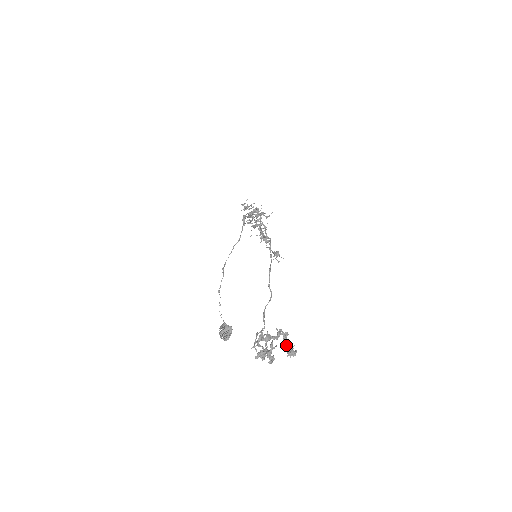
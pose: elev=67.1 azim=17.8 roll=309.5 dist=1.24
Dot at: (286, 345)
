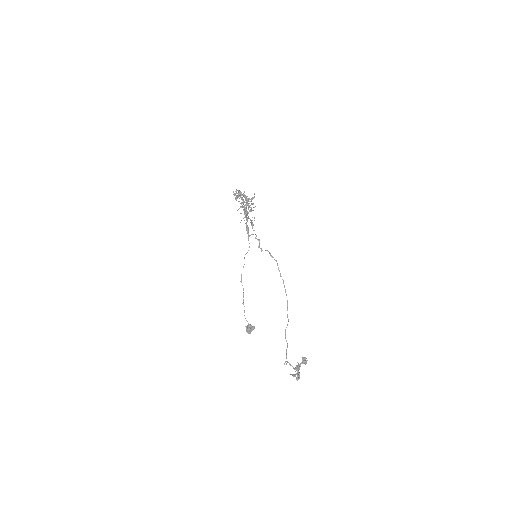
Dot at: (304, 361)
